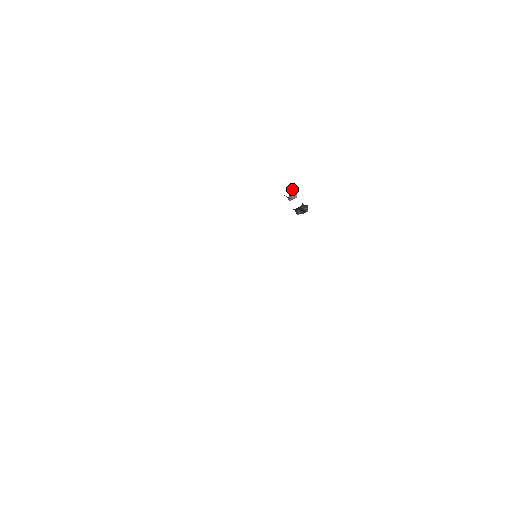
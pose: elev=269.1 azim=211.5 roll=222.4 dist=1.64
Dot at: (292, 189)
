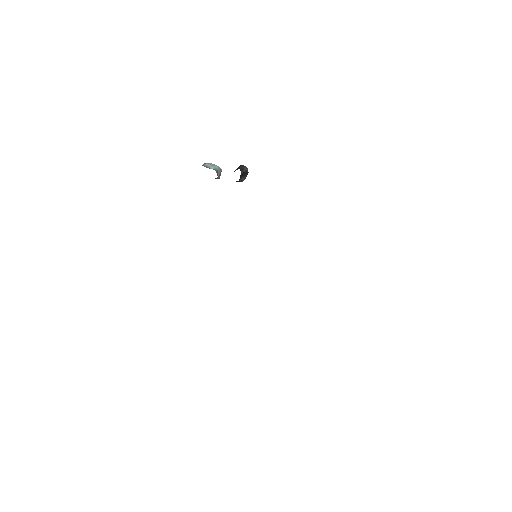
Dot at: (210, 167)
